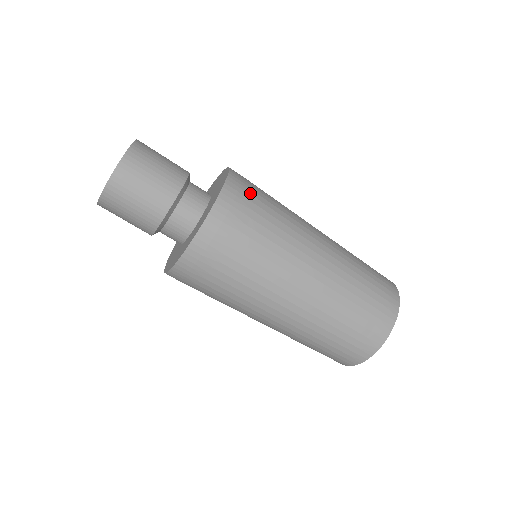
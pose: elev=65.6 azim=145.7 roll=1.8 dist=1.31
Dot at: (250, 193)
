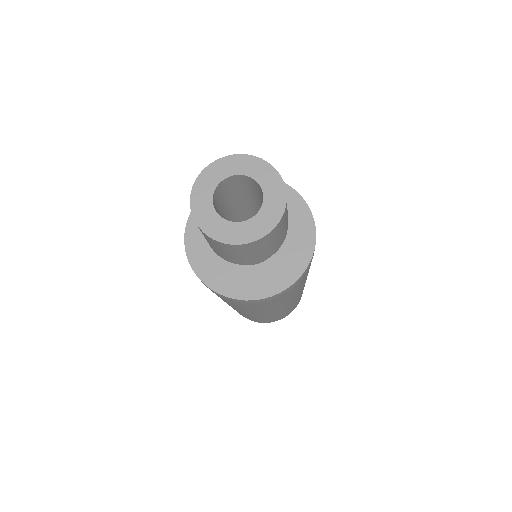
Dot at: occluded
